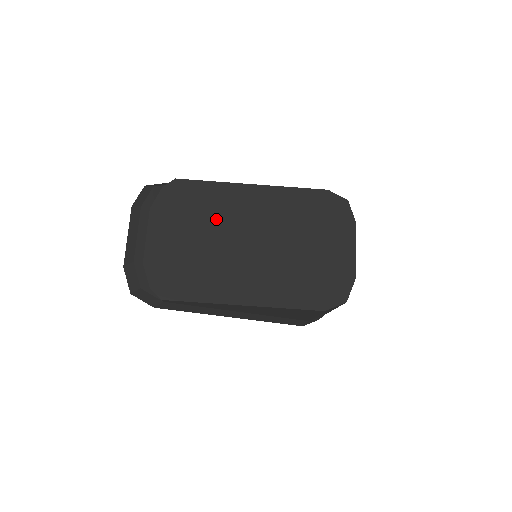
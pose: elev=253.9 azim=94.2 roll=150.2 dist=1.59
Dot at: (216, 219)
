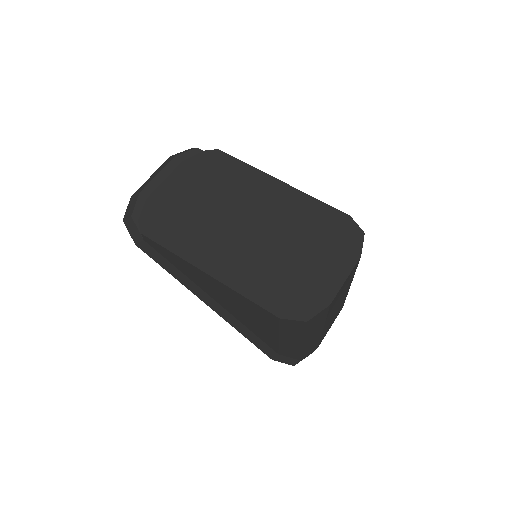
Dot at: (231, 193)
